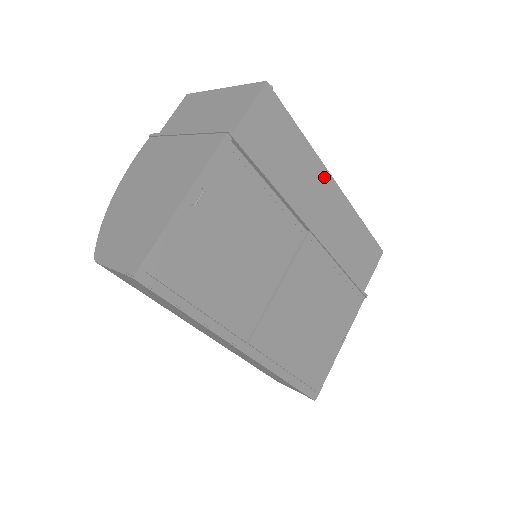
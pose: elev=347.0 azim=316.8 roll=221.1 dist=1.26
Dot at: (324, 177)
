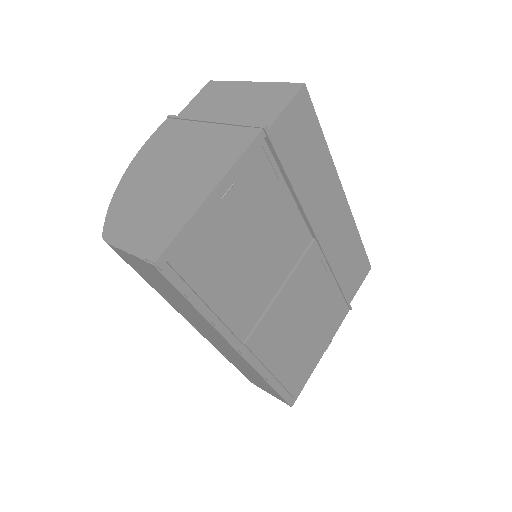
Dot at: (336, 187)
